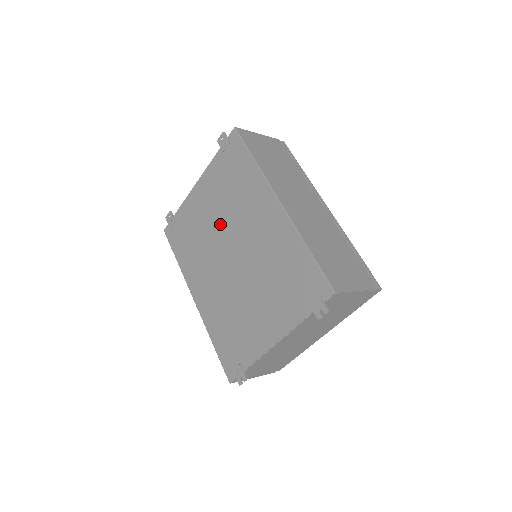
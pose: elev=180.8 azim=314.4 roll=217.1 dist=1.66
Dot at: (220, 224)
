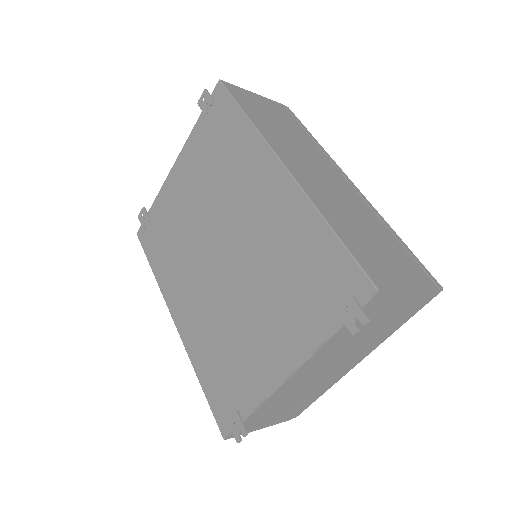
Dot at: (204, 213)
